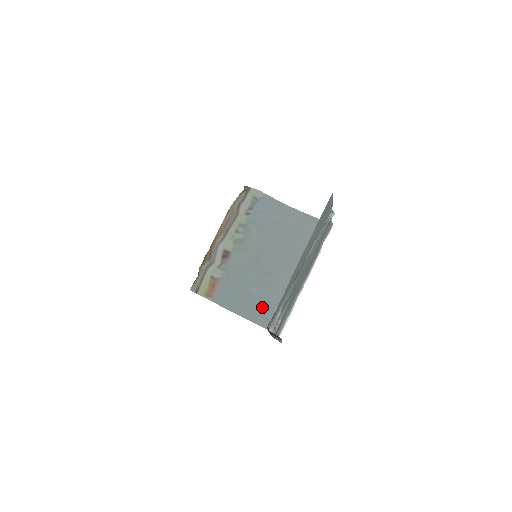
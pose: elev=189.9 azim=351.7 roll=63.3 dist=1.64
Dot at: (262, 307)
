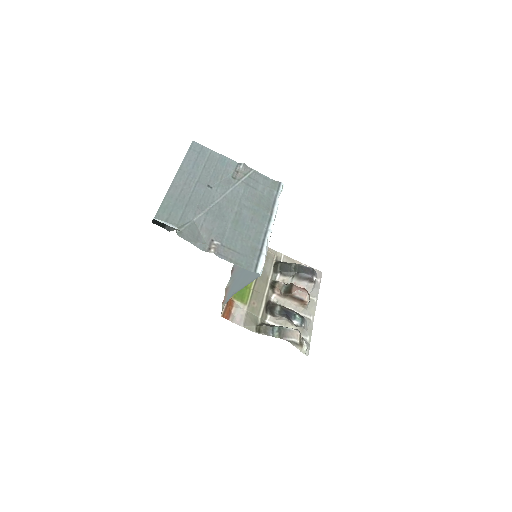
Dot at: (252, 273)
